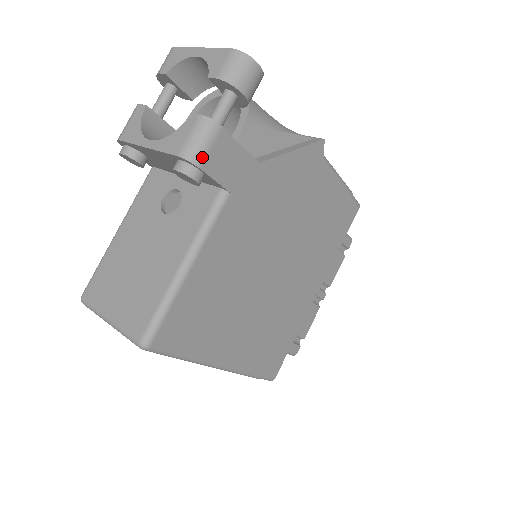
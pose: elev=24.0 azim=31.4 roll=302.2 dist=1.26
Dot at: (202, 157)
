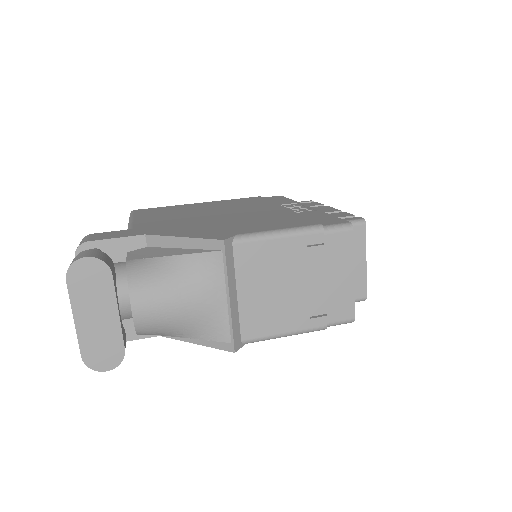
Dot at: occluded
